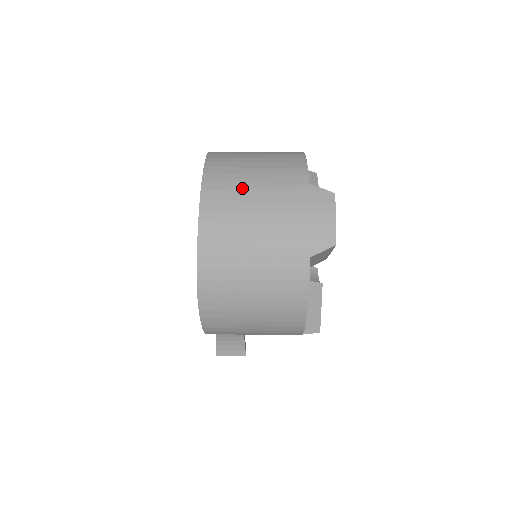
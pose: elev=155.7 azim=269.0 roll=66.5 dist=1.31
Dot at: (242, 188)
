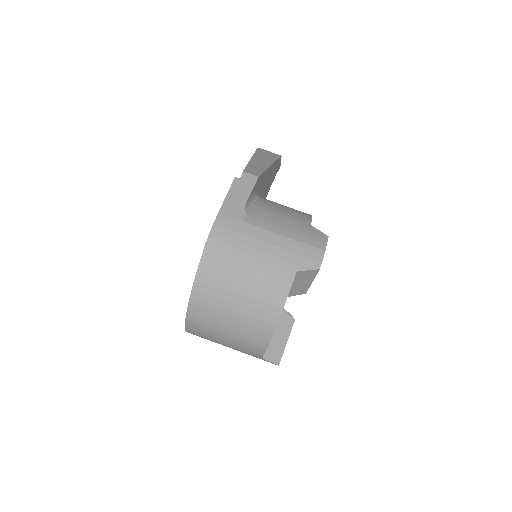
Dot at: occluded
